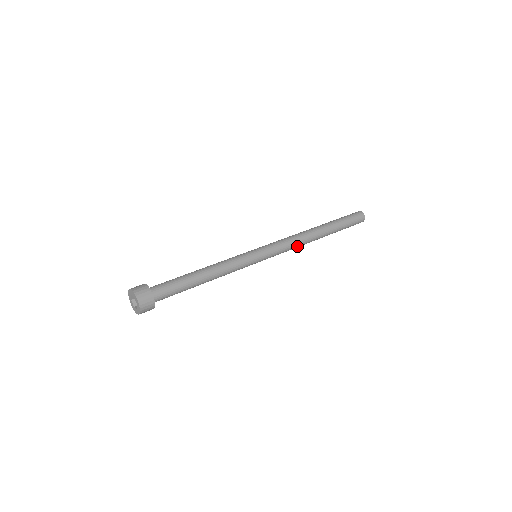
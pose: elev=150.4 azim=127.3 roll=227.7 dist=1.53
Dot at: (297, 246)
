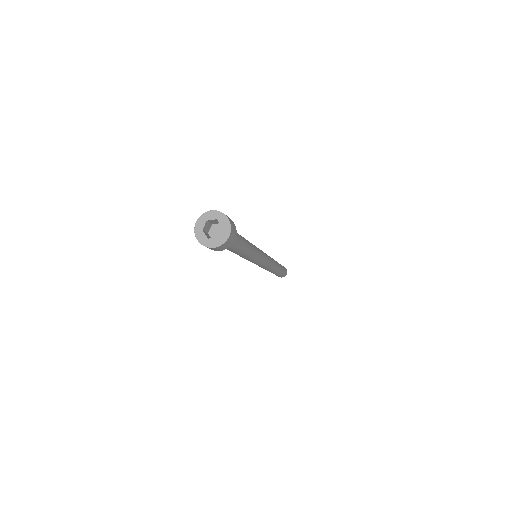
Dot at: (271, 265)
